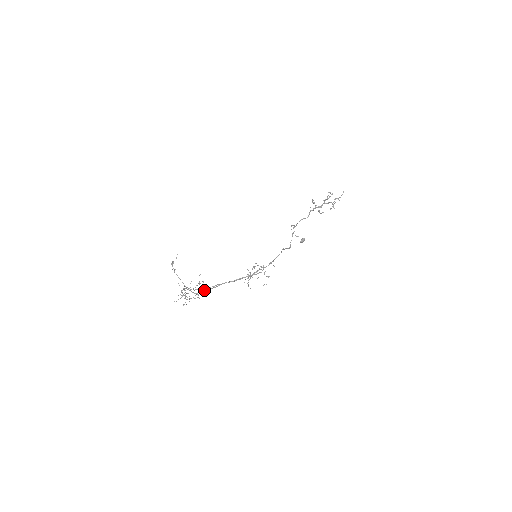
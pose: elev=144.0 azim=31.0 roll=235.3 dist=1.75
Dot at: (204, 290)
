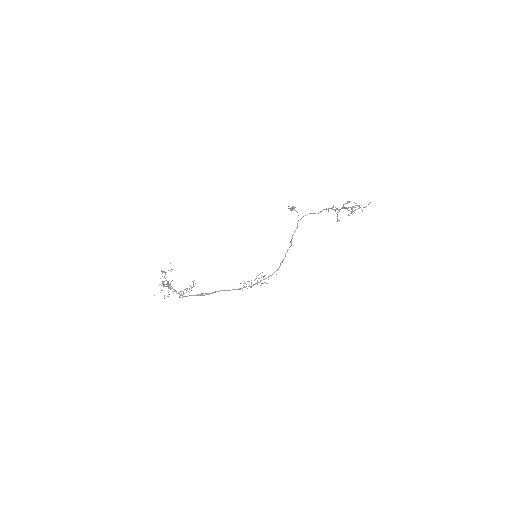
Dot at: (195, 295)
